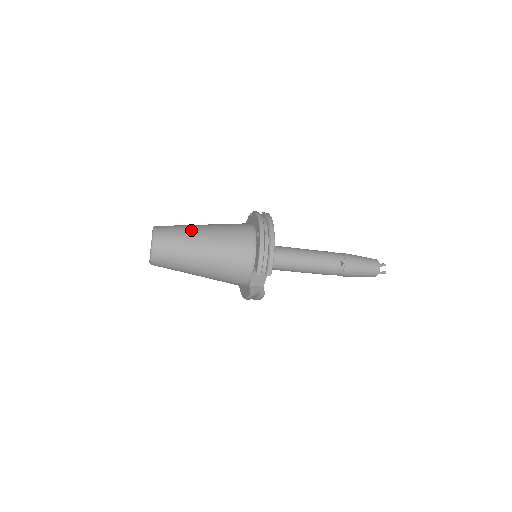
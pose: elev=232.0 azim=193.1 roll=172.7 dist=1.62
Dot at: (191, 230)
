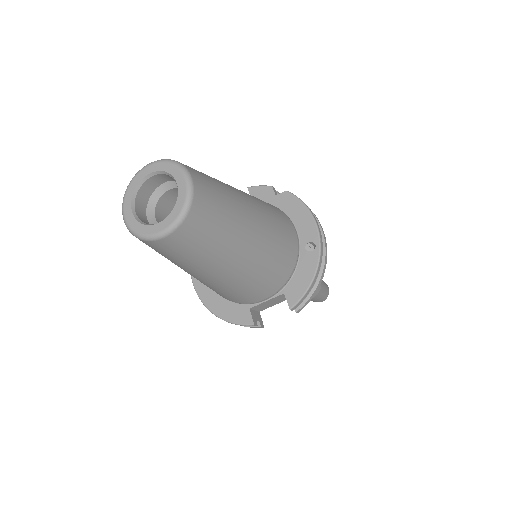
Dot at: (239, 203)
